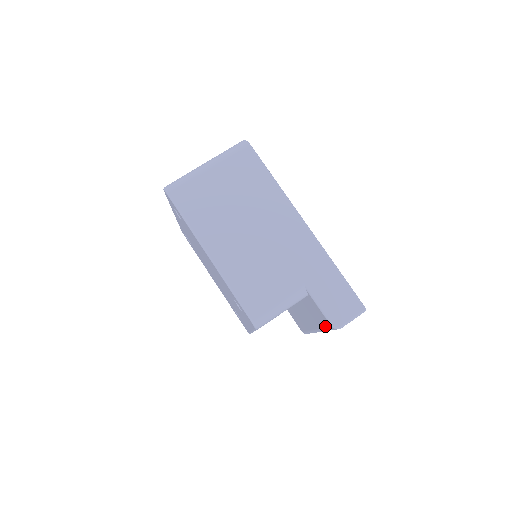
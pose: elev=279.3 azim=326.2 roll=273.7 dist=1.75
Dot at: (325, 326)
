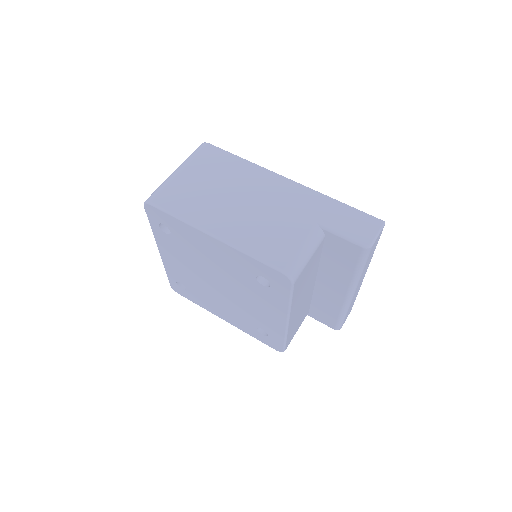
Dot at: (356, 261)
